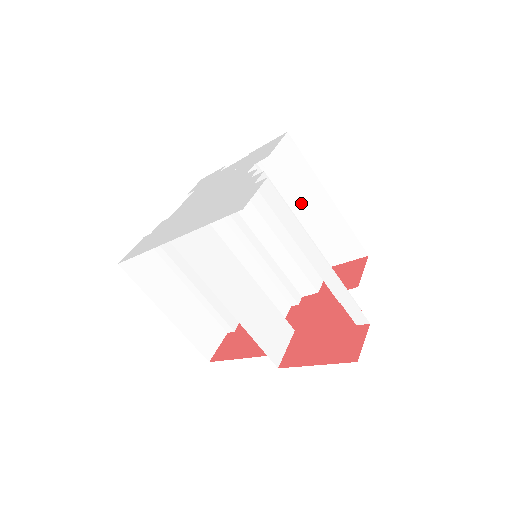
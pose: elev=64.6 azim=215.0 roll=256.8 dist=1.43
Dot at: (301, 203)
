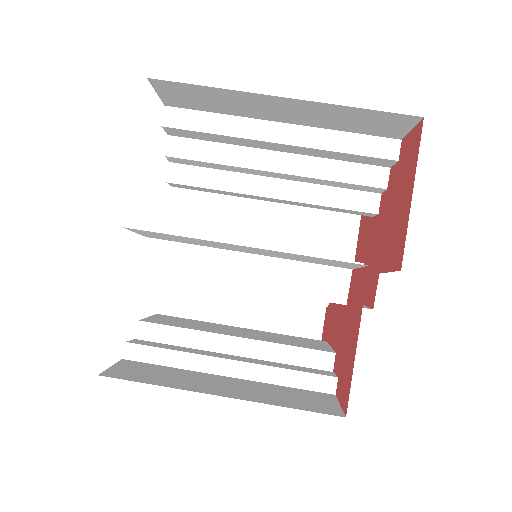
Dot at: (260, 231)
